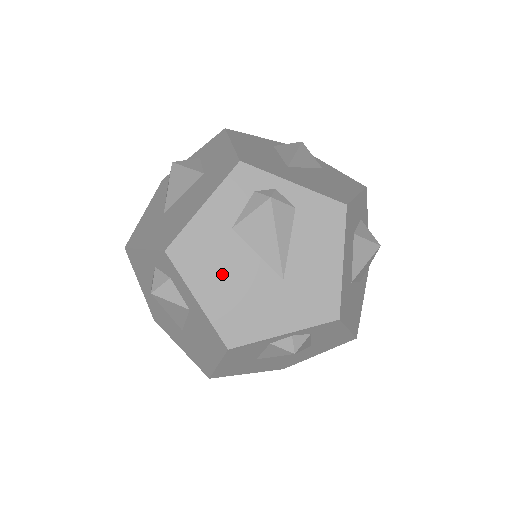
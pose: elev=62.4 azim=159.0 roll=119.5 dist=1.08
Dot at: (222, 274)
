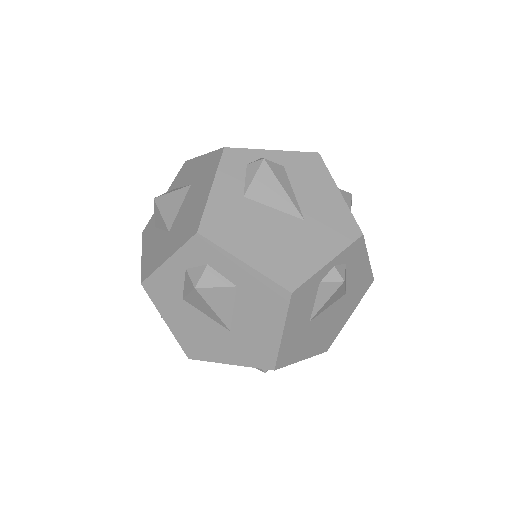
Dot at: (254, 233)
